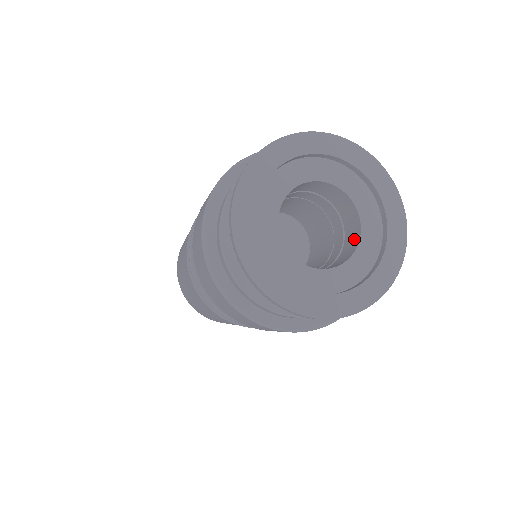
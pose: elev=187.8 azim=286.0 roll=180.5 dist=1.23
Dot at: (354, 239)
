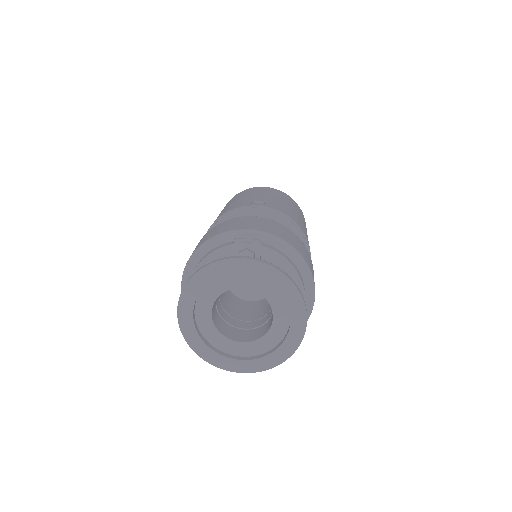
Dot at: occluded
